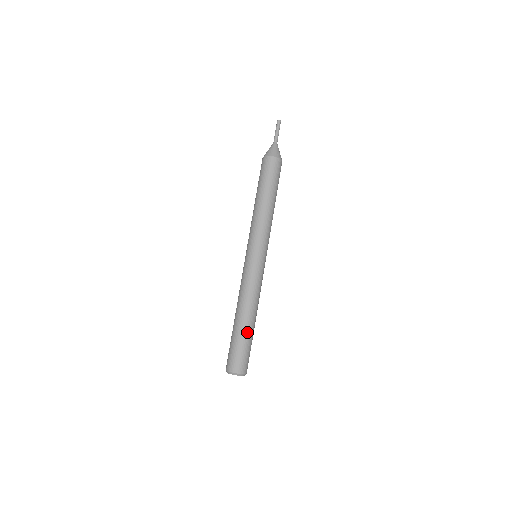
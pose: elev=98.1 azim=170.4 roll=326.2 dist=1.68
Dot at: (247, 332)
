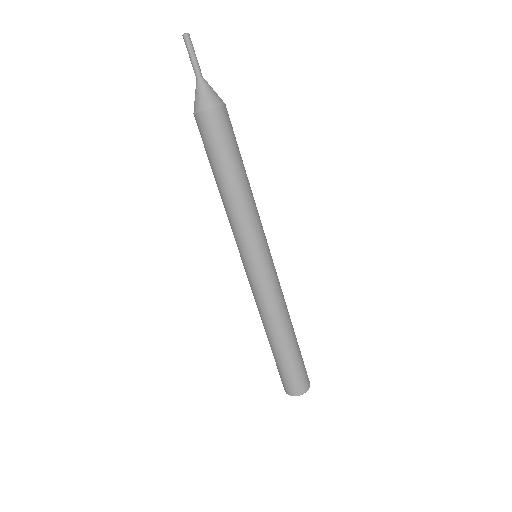
Dot at: (296, 346)
